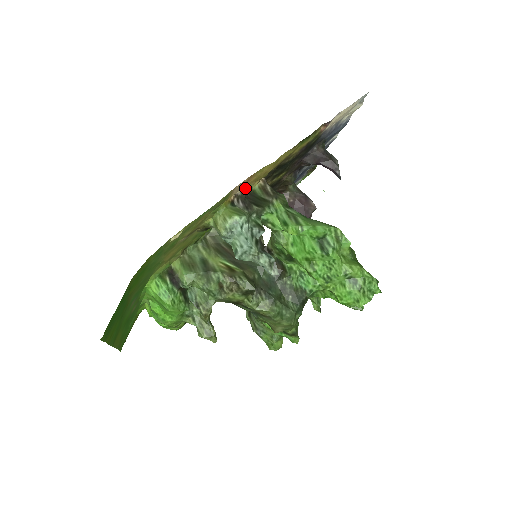
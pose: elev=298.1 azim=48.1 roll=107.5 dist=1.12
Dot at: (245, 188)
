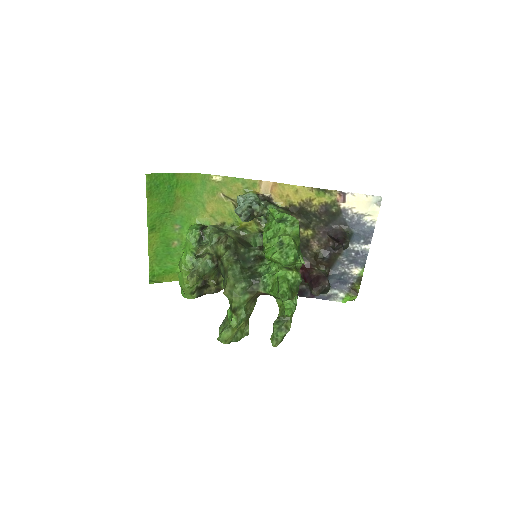
Dot at: (272, 198)
